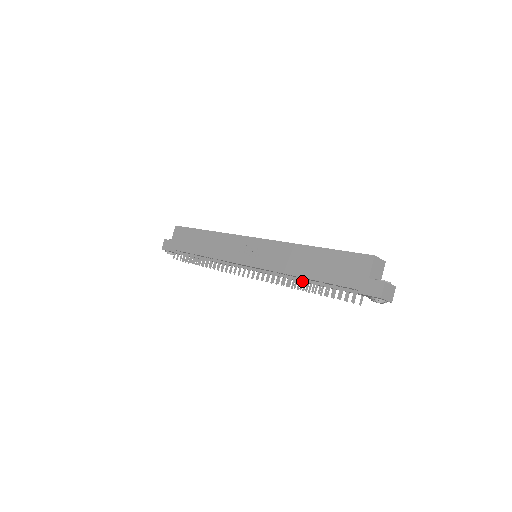
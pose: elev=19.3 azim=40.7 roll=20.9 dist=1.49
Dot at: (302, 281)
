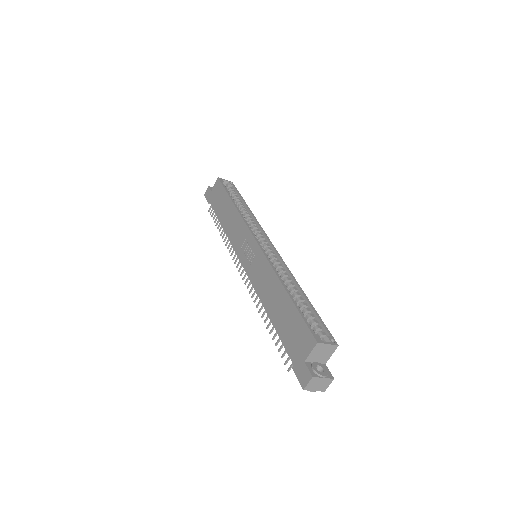
Dot at: (267, 316)
